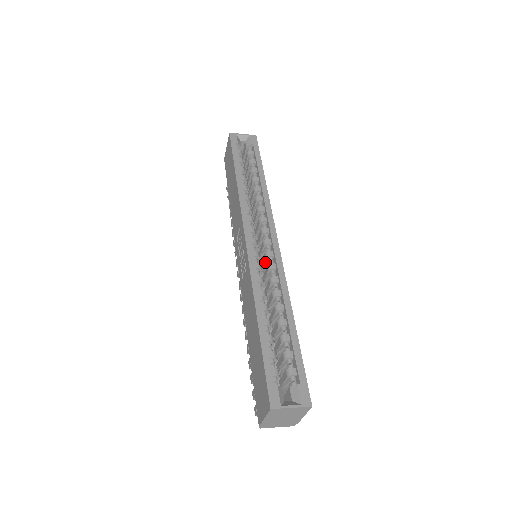
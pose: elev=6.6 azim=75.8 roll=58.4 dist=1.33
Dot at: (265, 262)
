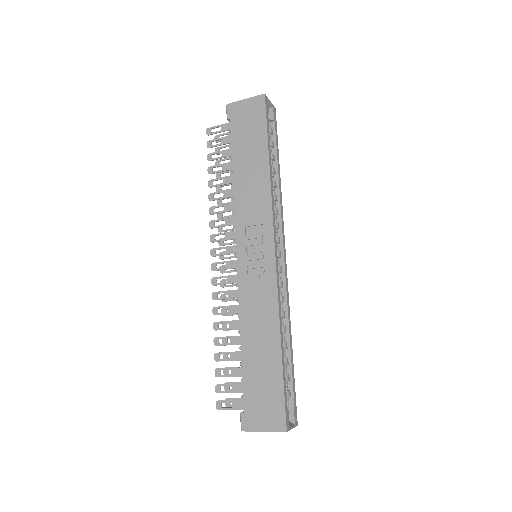
Dot at: occluded
